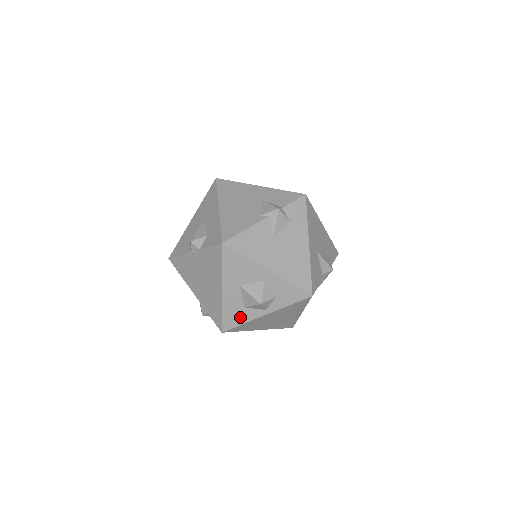
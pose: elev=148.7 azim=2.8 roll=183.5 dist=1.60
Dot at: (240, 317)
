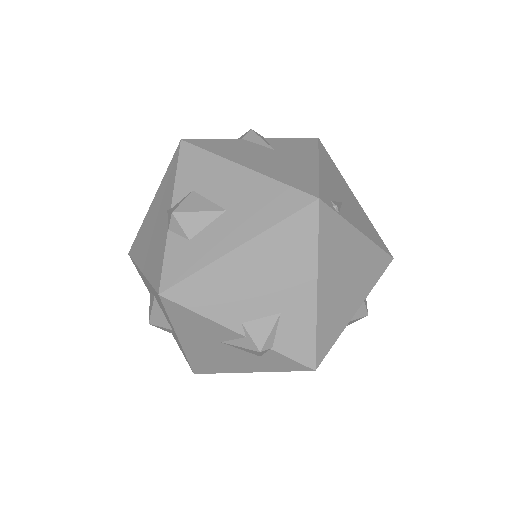
Dot at: (144, 282)
